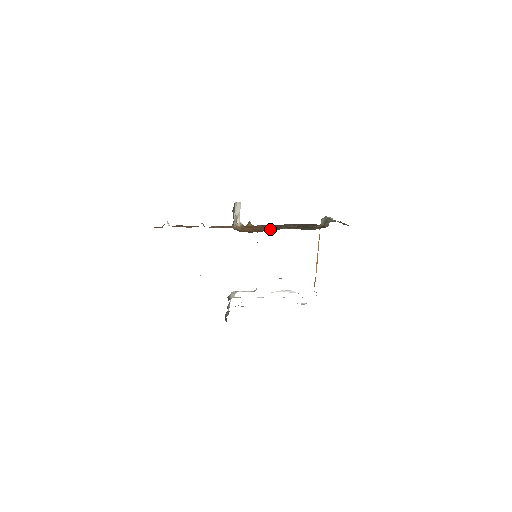
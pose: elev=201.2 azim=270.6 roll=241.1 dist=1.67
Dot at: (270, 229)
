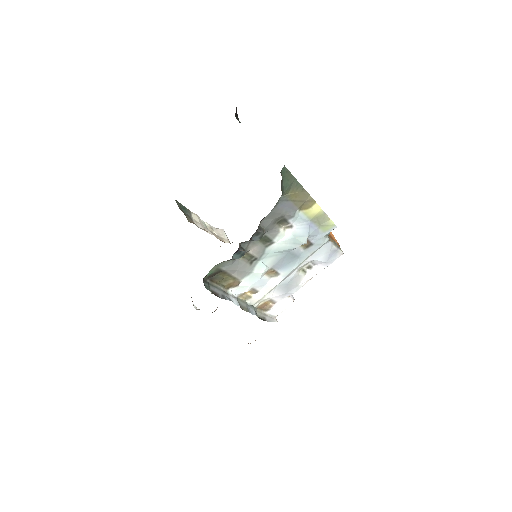
Dot at: occluded
